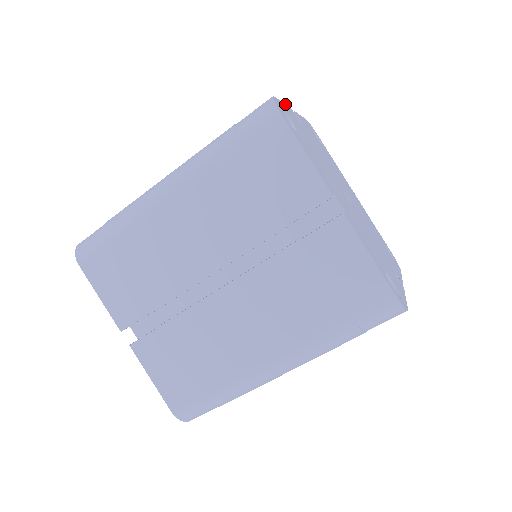
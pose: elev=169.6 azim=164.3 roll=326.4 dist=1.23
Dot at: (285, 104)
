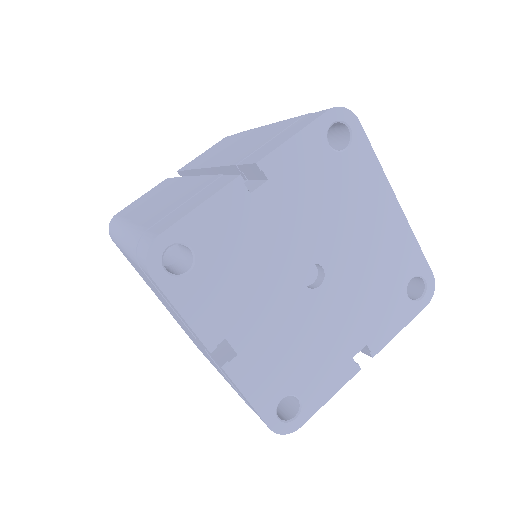
Dot at: (209, 197)
